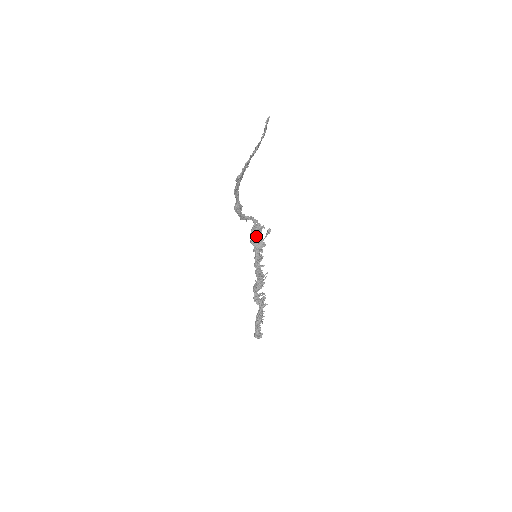
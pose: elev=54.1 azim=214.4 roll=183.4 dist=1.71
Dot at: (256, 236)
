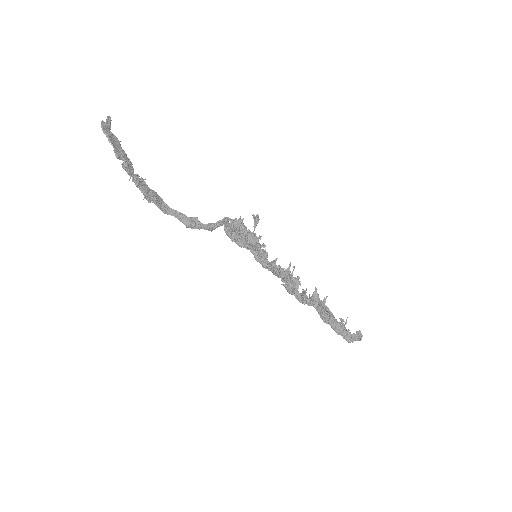
Dot at: (236, 236)
